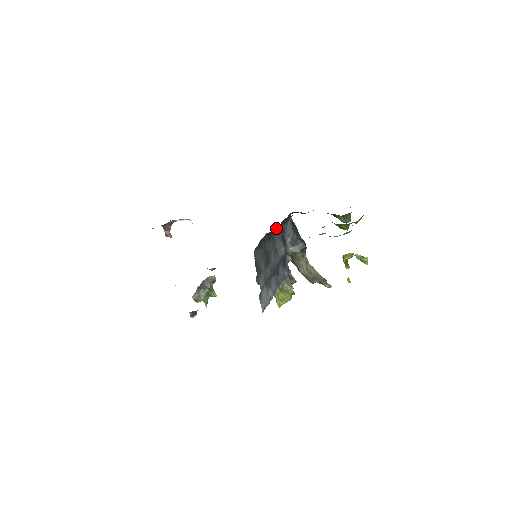
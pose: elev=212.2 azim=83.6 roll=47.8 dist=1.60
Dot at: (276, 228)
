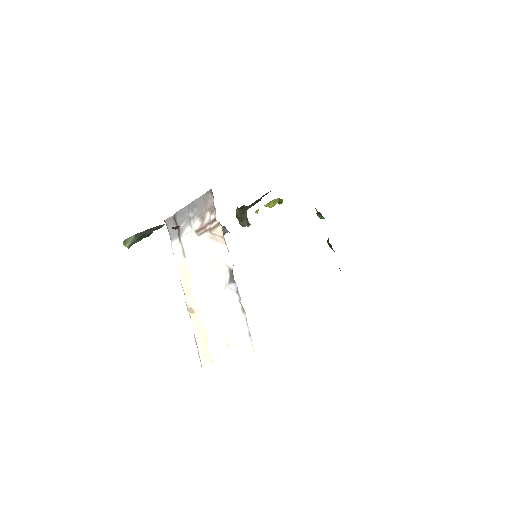
Dot at: occluded
